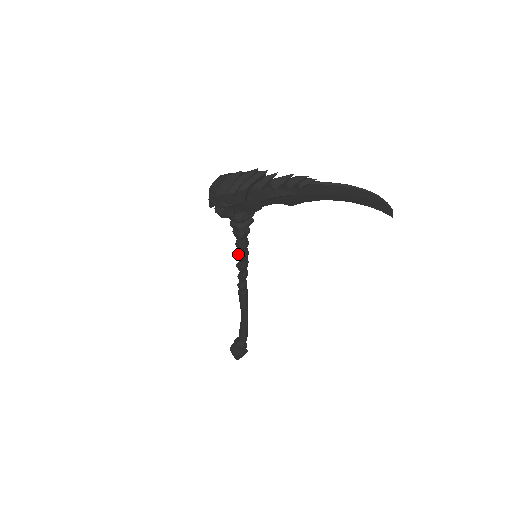
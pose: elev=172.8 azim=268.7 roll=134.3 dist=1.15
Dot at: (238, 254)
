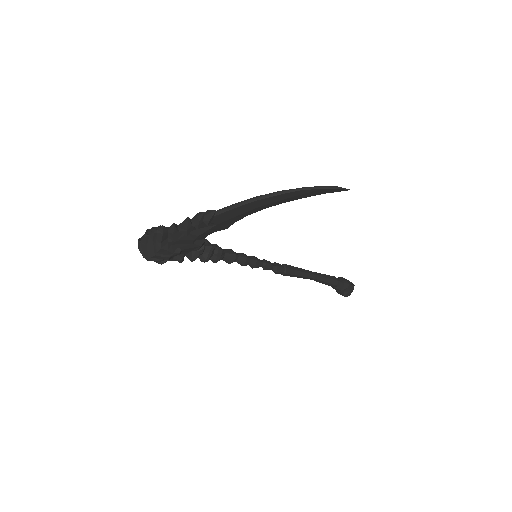
Dot at: occluded
